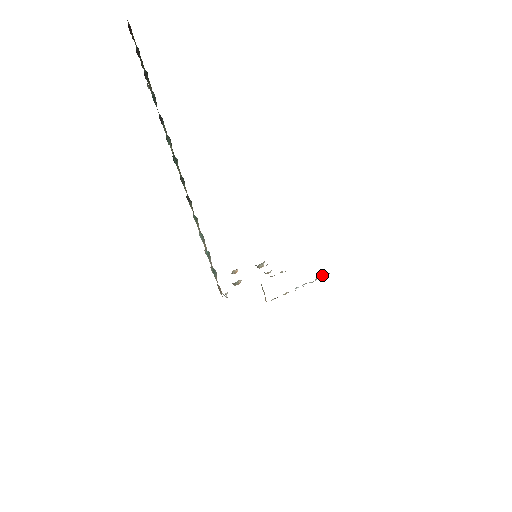
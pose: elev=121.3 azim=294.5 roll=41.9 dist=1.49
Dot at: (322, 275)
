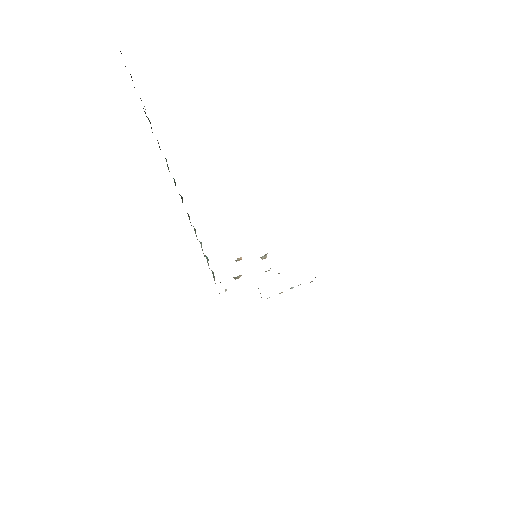
Dot at: occluded
